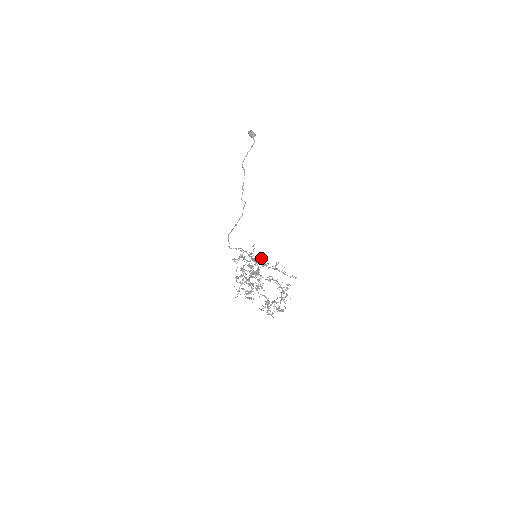
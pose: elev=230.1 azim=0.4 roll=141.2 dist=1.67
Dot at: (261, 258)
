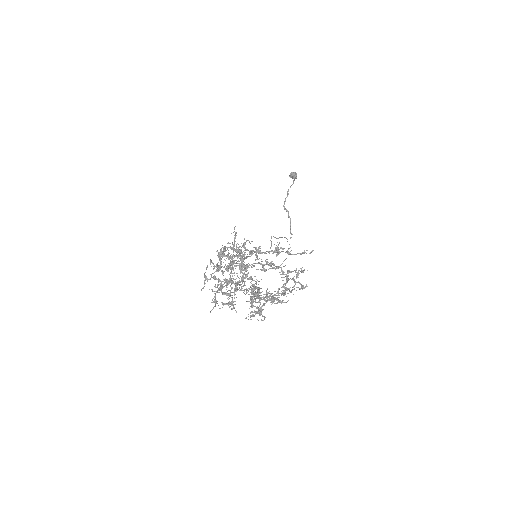
Dot at: (245, 242)
